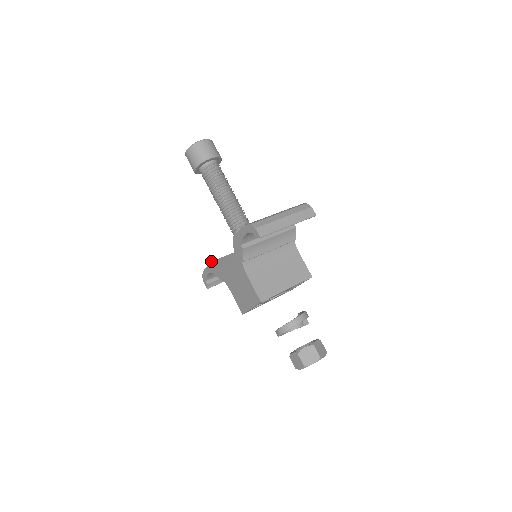
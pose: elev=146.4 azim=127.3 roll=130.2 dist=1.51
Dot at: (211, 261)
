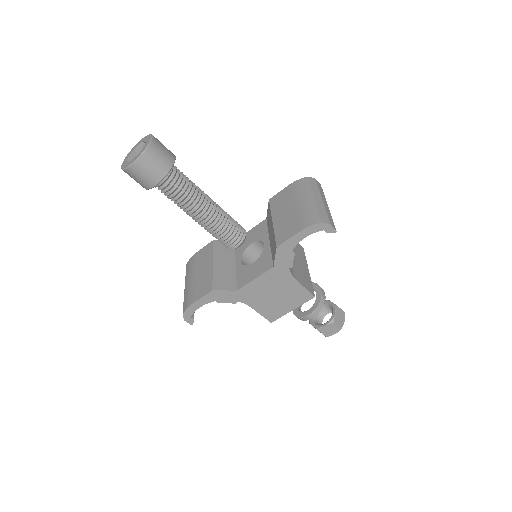
Dot at: (212, 289)
